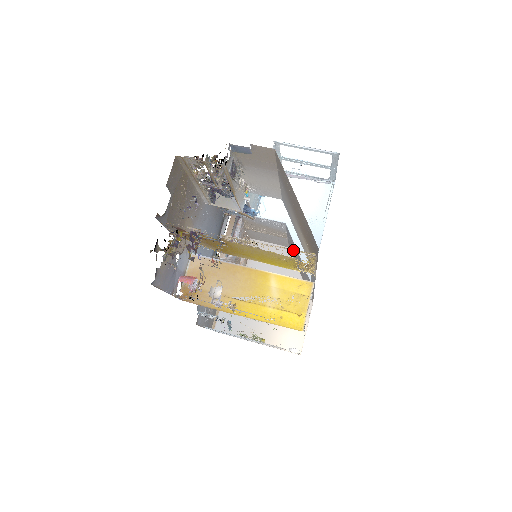
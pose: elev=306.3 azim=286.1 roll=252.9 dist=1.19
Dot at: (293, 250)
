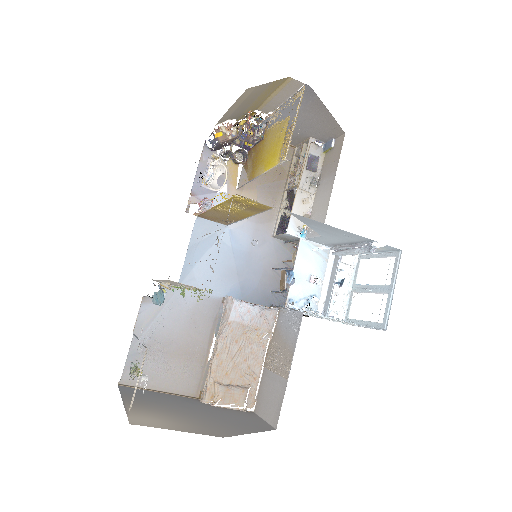
Dot at: (296, 92)
